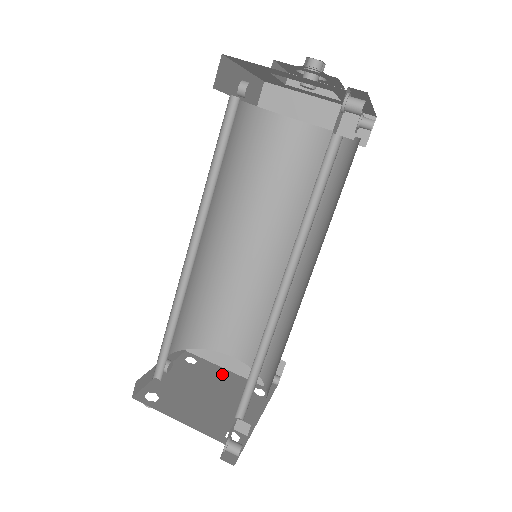
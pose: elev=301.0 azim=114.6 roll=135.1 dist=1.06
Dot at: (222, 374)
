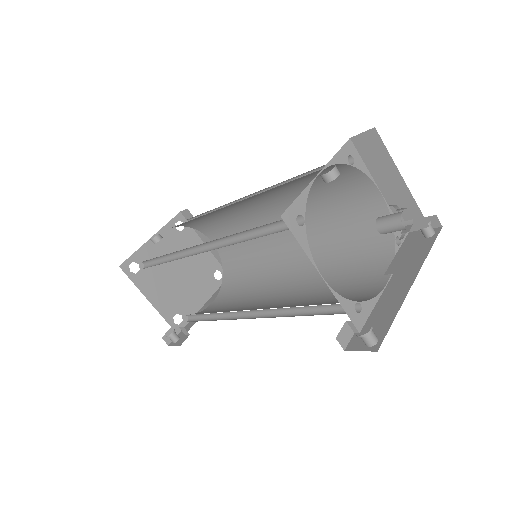
Dot at: occluded
